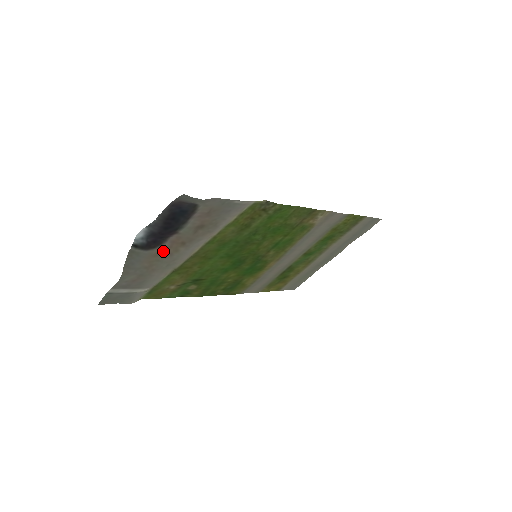
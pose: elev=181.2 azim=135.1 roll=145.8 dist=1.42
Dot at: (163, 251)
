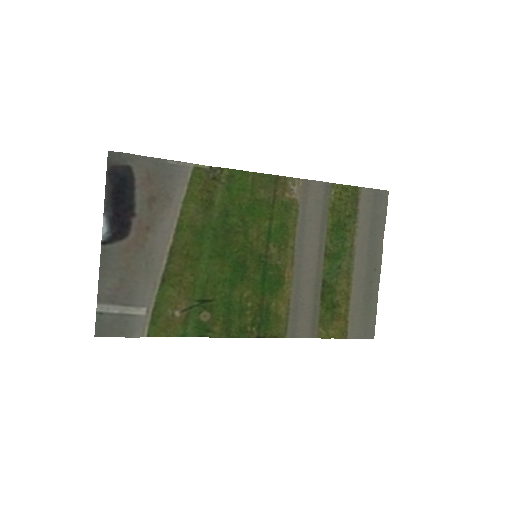
Dot at: (133, 243)
